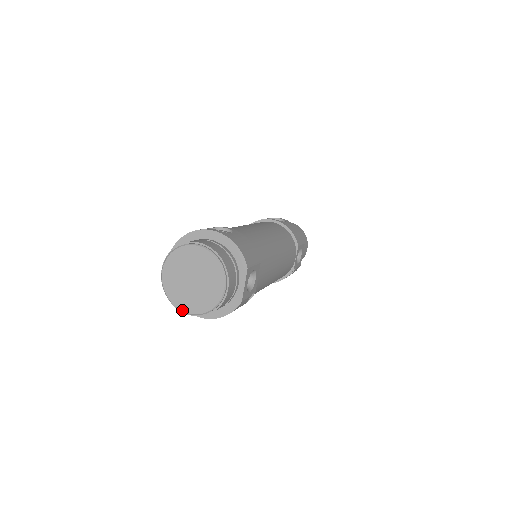
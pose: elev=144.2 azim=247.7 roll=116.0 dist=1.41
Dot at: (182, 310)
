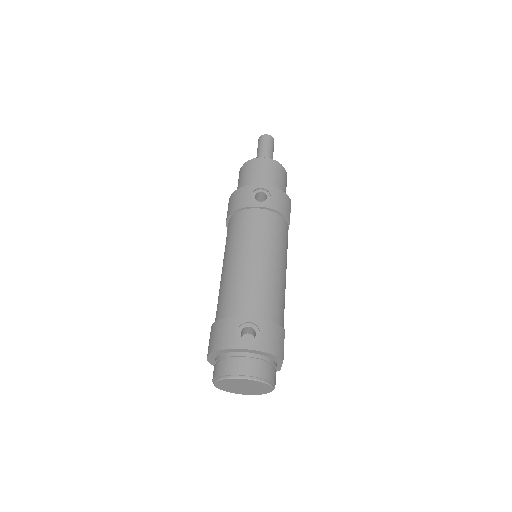
Dot at: occluded
